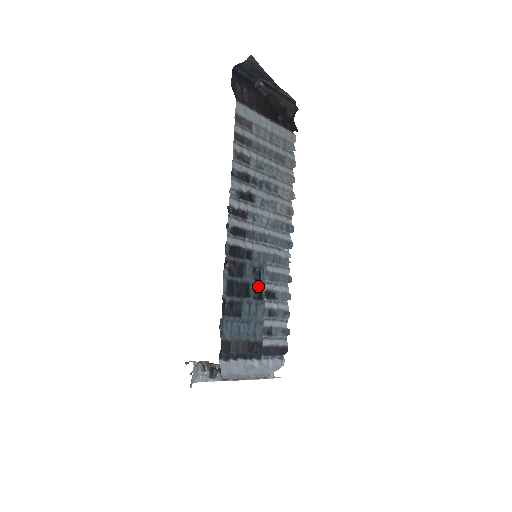
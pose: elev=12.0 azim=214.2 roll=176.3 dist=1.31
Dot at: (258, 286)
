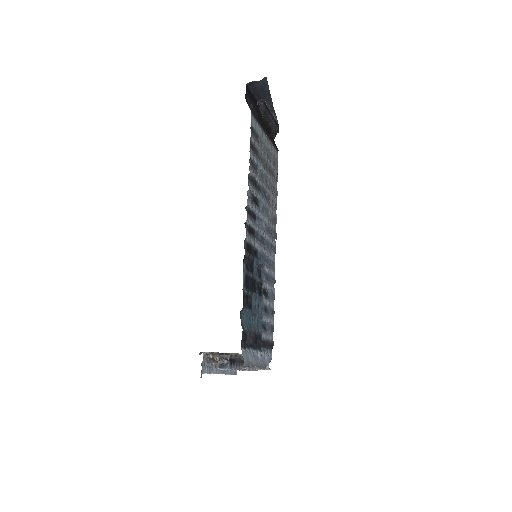
Dot at: (260, 283)
